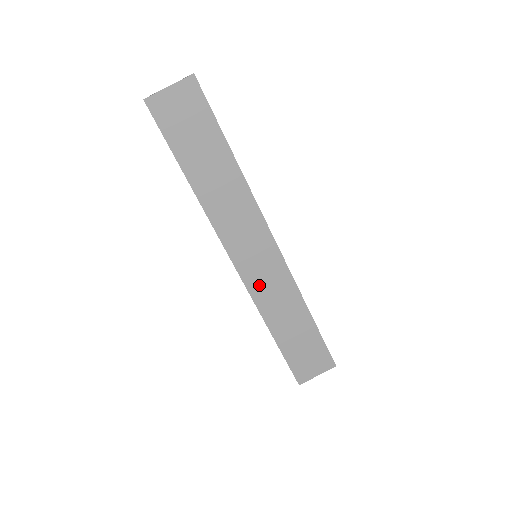
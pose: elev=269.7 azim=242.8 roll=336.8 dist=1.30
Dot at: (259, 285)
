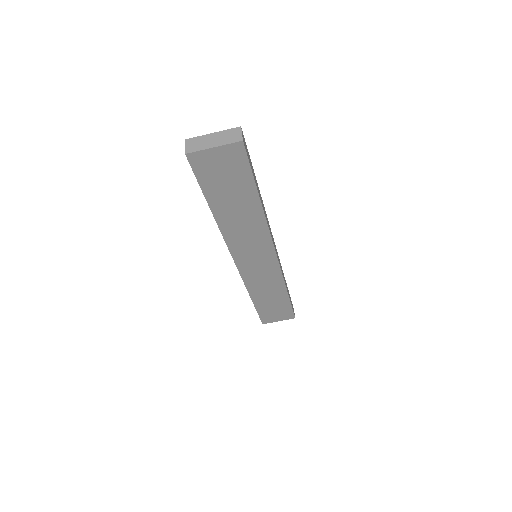
Dot at: (252, 276)
